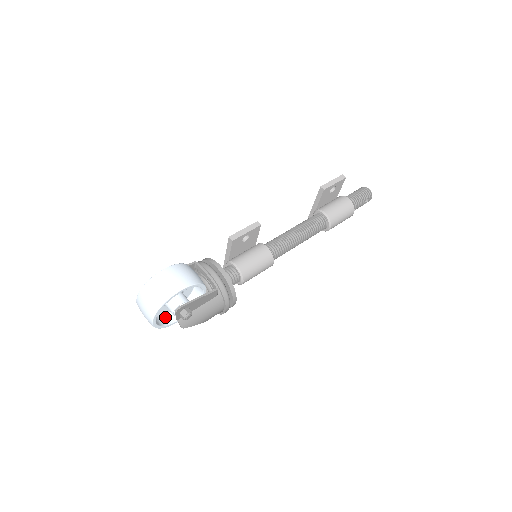
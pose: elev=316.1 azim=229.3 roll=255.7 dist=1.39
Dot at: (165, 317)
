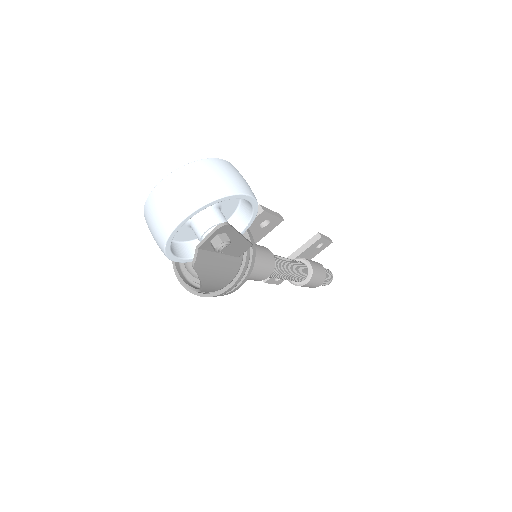
Dot at: occluded
